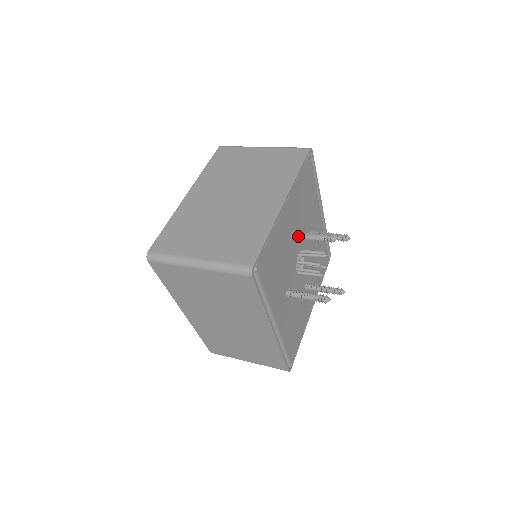
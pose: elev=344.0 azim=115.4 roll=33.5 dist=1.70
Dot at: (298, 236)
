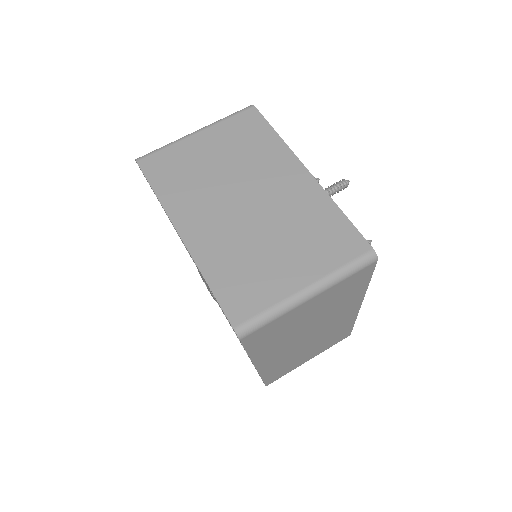
Dot at: occluded
